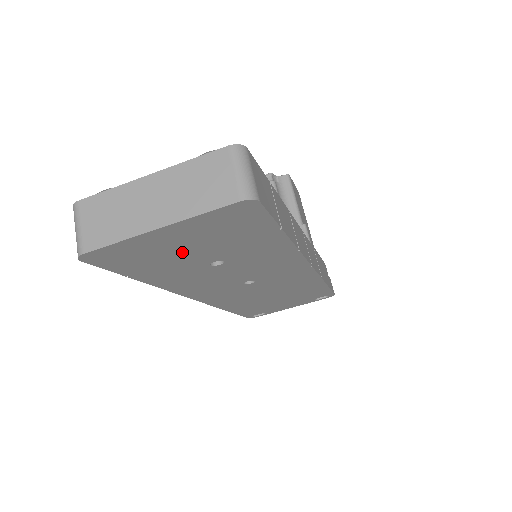
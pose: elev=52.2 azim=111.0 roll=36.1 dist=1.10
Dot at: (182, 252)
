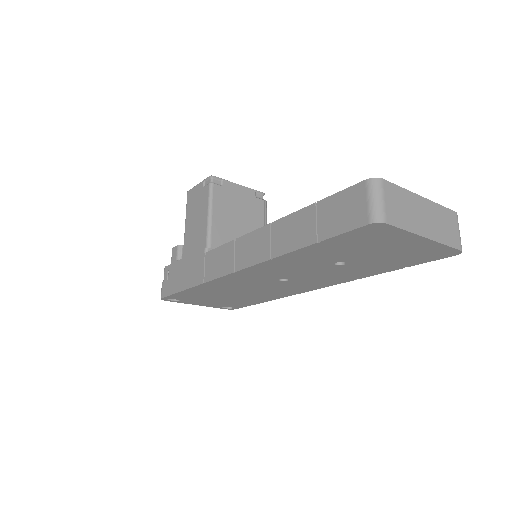
Dot at: (372, 250)
